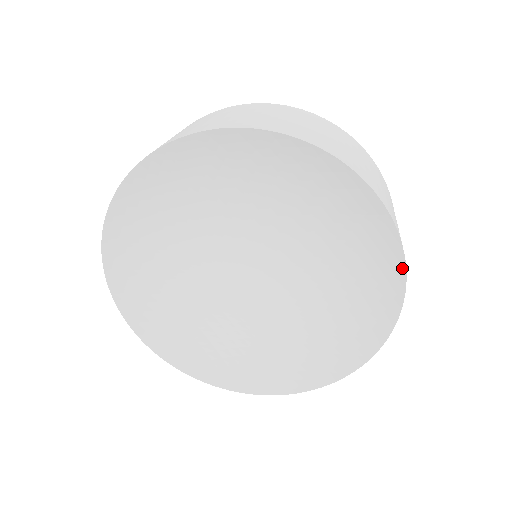
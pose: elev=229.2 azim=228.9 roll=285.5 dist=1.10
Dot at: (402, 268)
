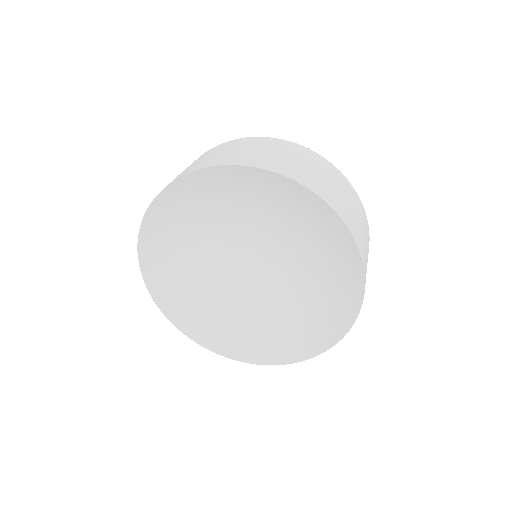
Dot at: (356, 313)
